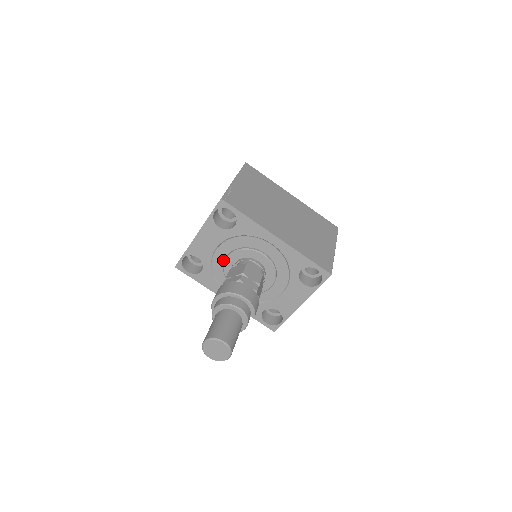
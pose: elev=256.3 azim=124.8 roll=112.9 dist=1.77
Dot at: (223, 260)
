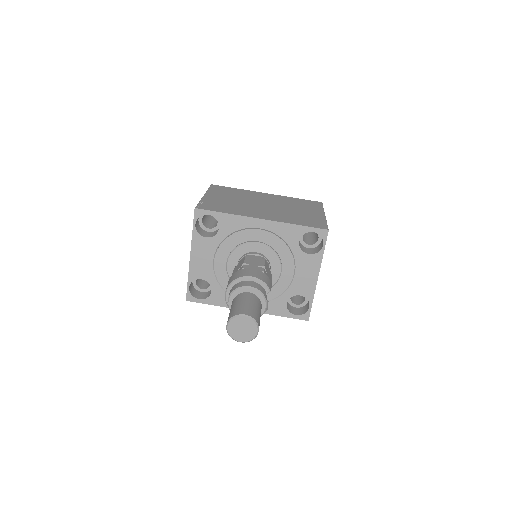
Dot at: (225, 269)
